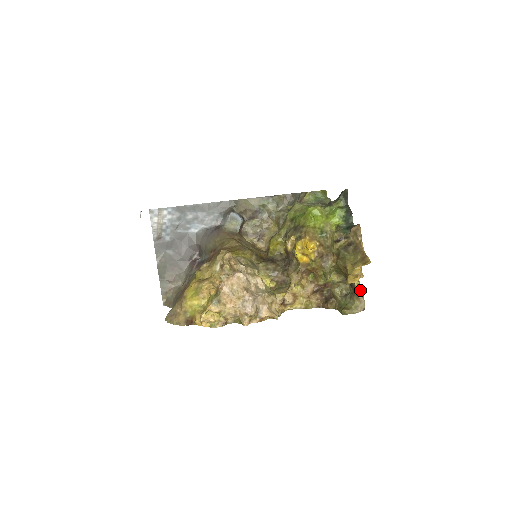
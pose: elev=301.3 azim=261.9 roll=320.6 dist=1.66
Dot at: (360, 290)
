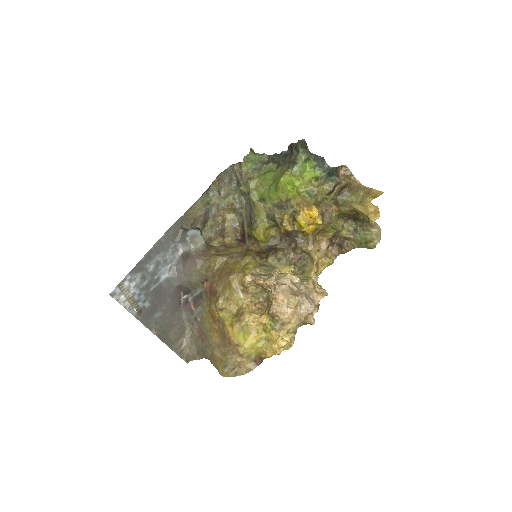
Dot at: occluded
